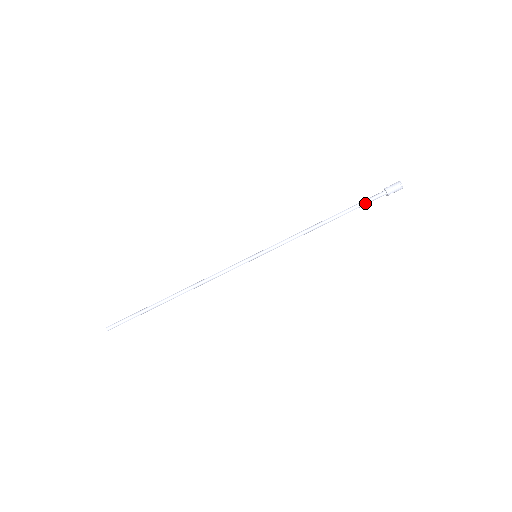
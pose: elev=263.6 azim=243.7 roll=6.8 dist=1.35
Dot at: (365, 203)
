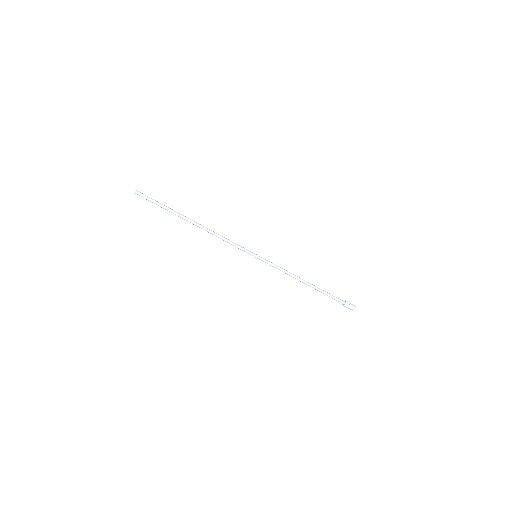
Dot at: (331, 297)
